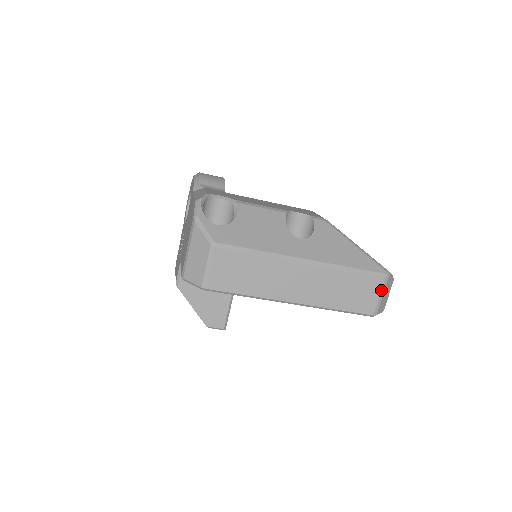
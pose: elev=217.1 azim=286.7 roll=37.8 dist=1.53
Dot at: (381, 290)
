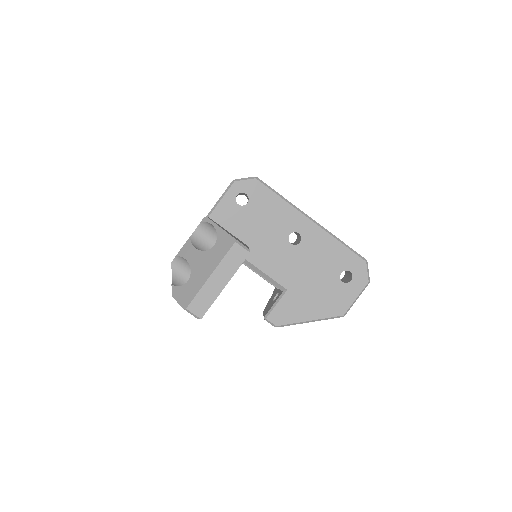
Dot at: occluded
